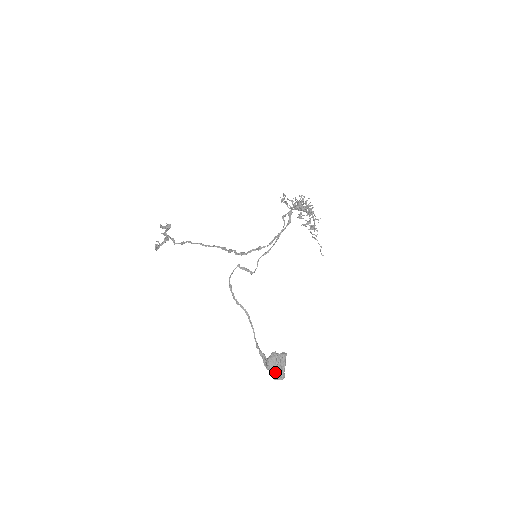
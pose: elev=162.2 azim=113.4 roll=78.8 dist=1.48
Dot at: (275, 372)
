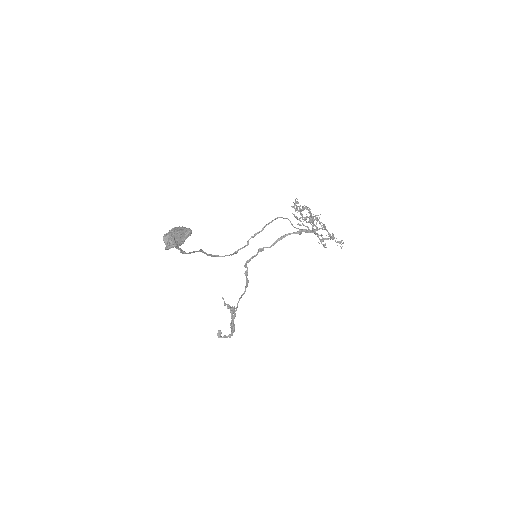
Dot at: (167, 233)
